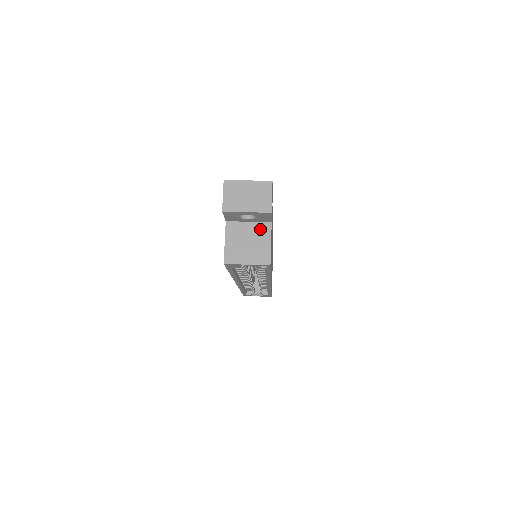
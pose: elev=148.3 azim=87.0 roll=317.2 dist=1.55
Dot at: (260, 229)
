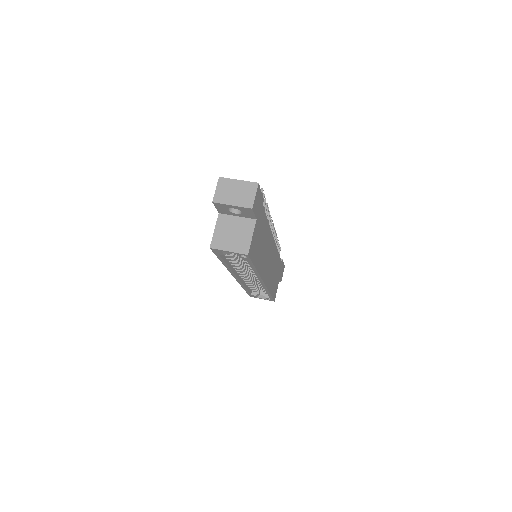
Dot at: (246, 224)
